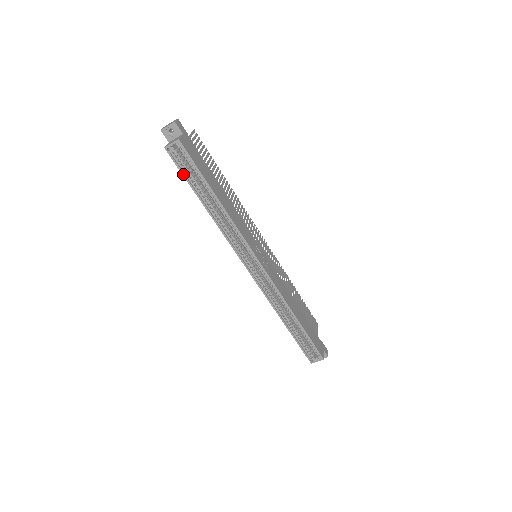
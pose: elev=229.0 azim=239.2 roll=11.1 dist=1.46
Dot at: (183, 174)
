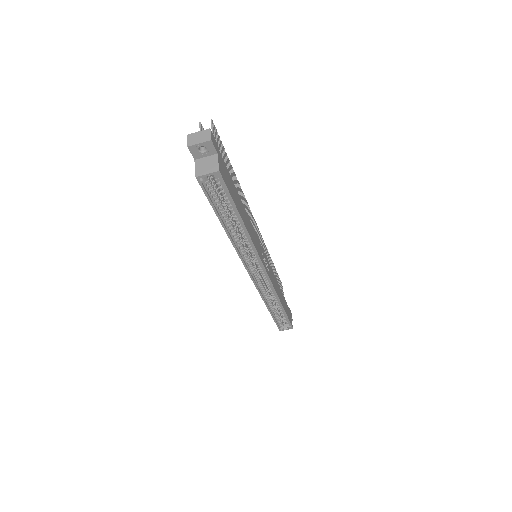
Dot at: (211, 202)
